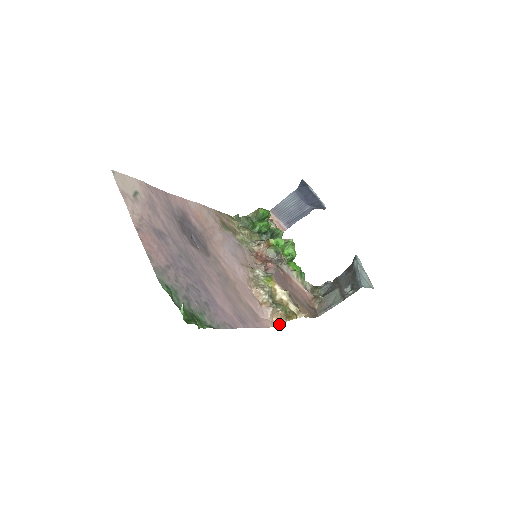
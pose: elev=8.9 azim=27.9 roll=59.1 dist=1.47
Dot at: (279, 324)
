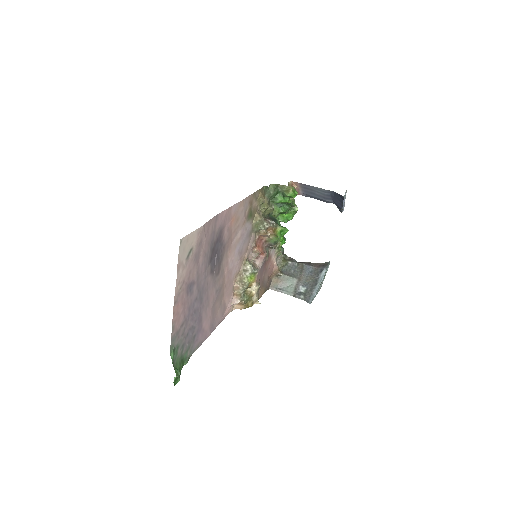
Dot at: (237, 308)
